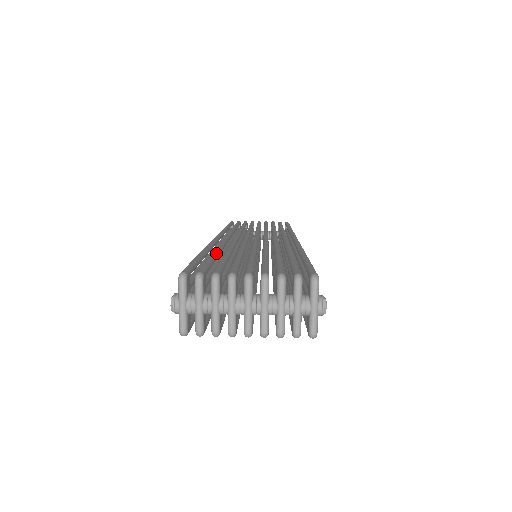
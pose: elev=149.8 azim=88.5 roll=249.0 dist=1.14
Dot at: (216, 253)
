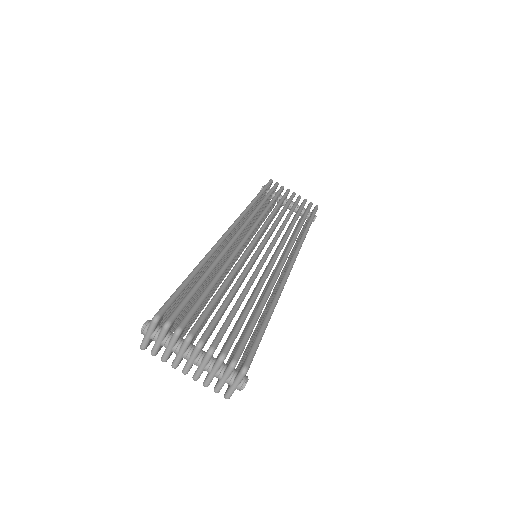
Dot at: (207, 276)
